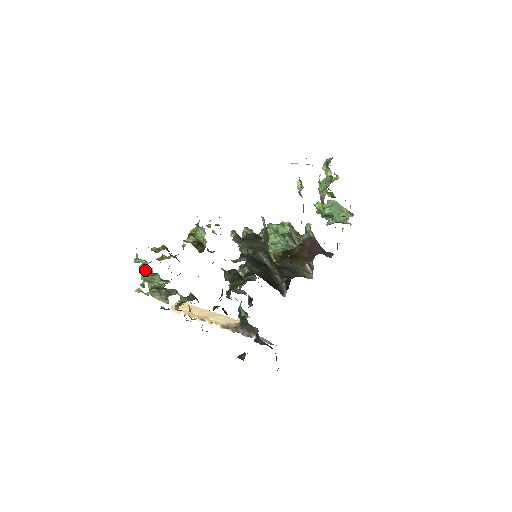
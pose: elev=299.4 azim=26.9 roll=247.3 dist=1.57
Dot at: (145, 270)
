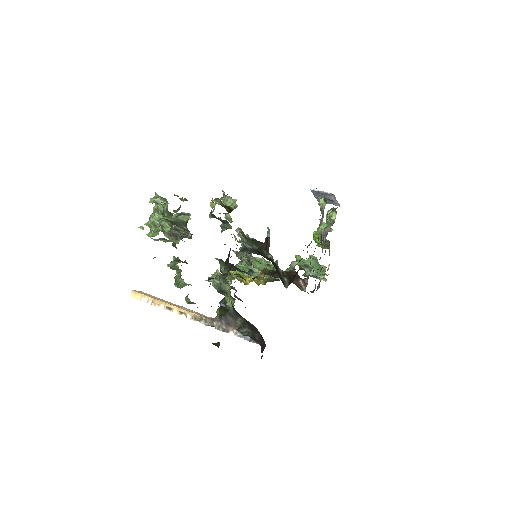
Dot at: (162, 209)
